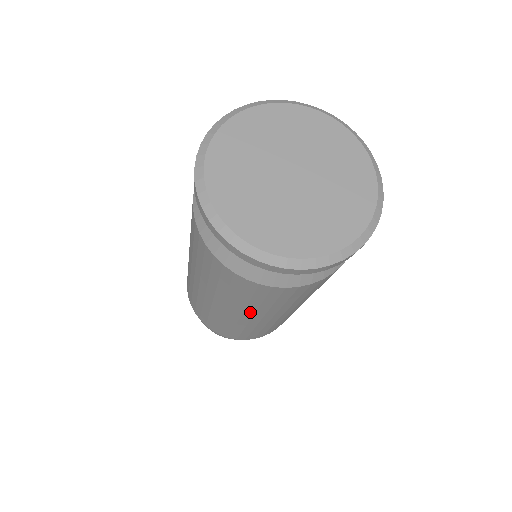
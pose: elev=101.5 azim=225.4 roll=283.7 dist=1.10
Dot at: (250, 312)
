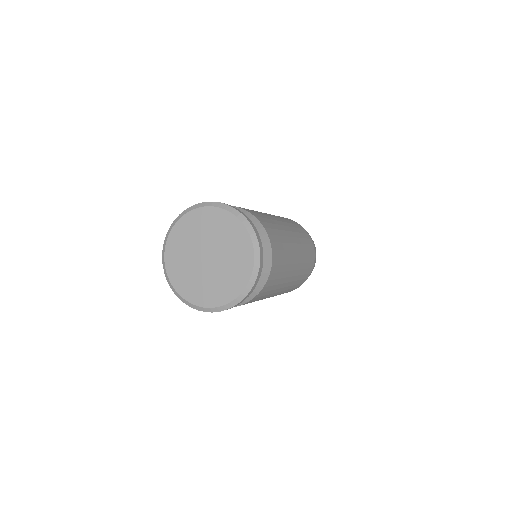
Dot at: occluded
